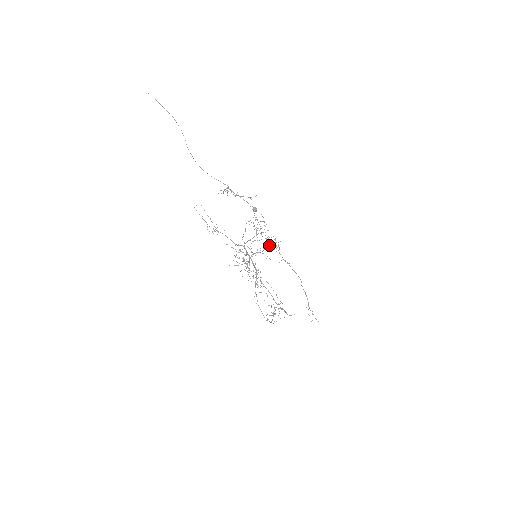
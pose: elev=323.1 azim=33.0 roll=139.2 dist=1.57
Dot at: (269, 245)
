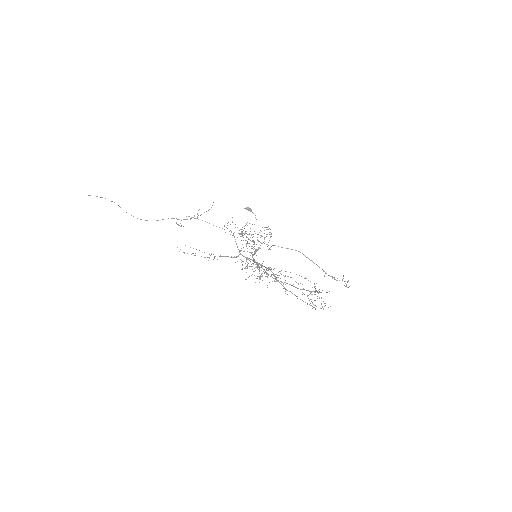
Dot at: occluded
